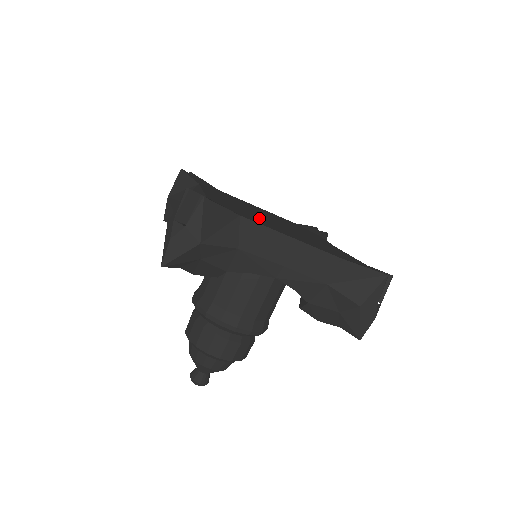
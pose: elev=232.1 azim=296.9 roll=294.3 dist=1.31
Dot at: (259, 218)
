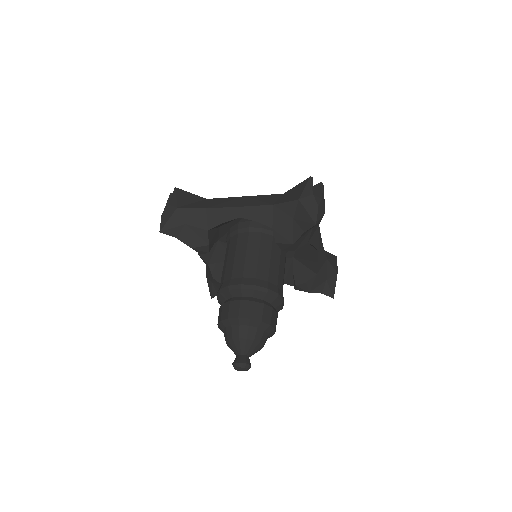
Dot at: occluded
